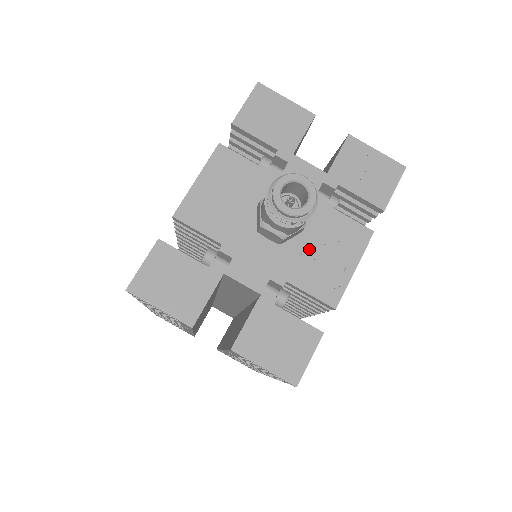
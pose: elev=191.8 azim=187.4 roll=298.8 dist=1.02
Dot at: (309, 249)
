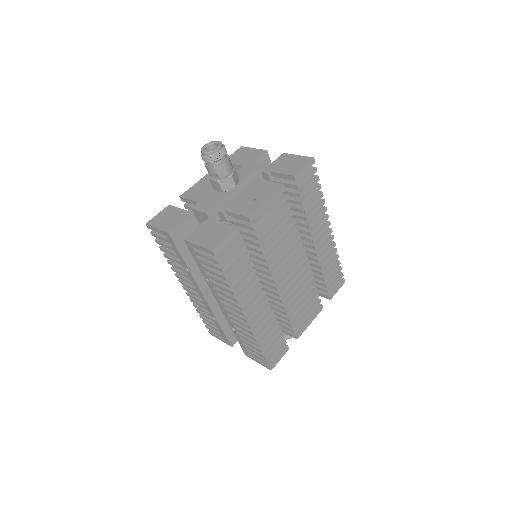
Dot at: (243, 197)
